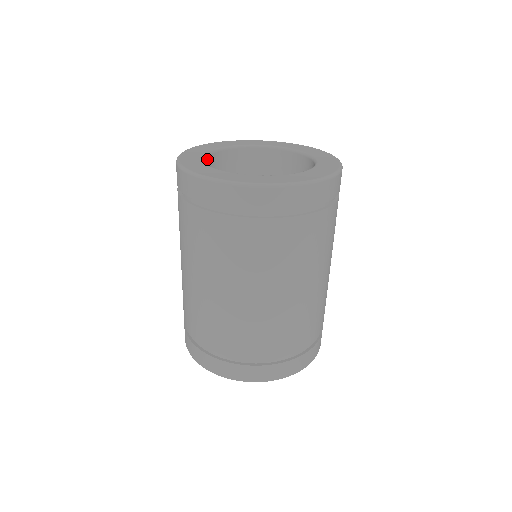
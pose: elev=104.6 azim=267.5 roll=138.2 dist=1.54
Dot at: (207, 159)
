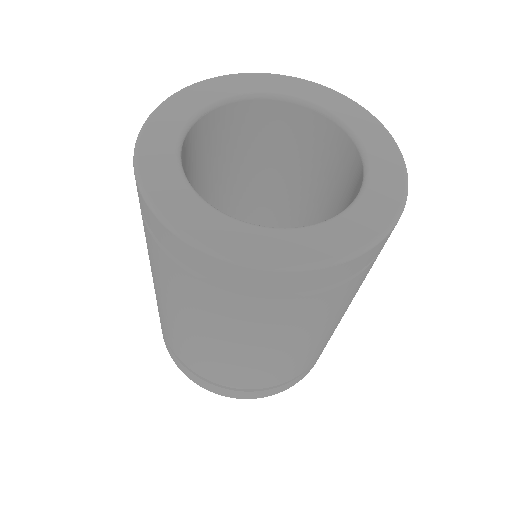
Dot at: (238, 104)
